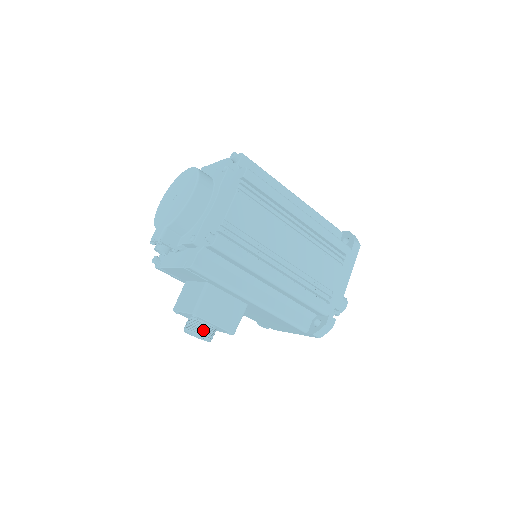
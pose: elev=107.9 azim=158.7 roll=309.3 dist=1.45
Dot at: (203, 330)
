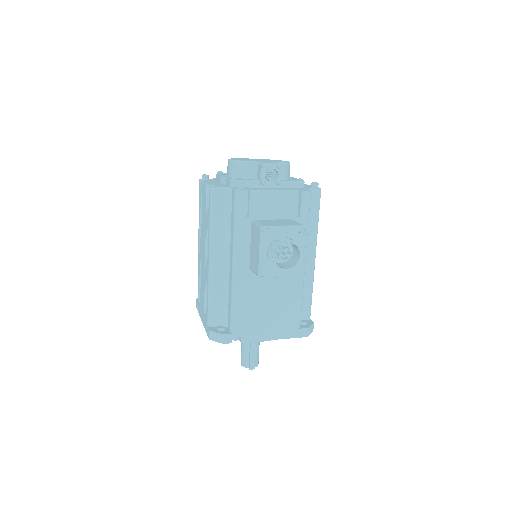
Dot at: occluded
